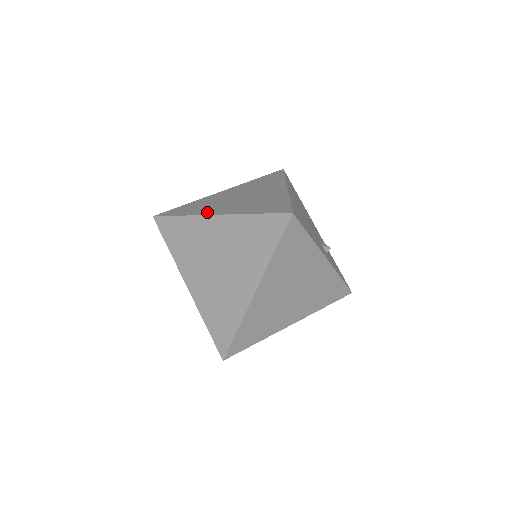
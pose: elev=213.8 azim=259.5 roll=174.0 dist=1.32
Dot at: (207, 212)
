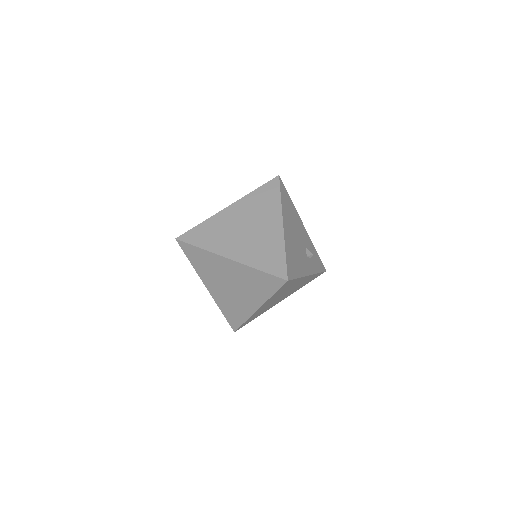
Dot at: (221, 251)
